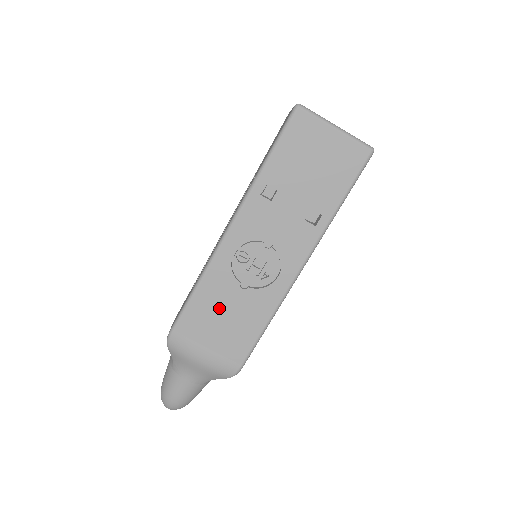
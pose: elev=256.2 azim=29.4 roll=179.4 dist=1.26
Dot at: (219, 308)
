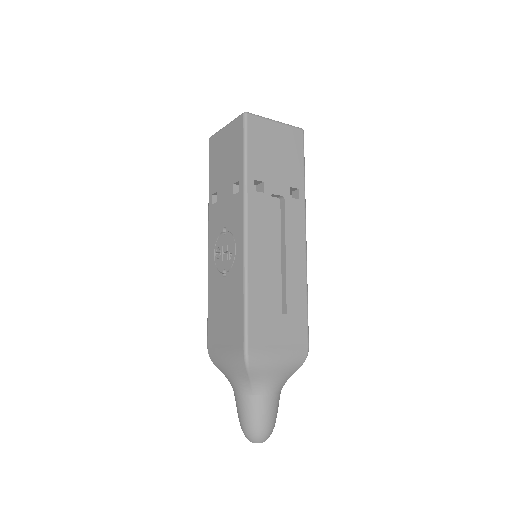
Dot at: (220, 304)
